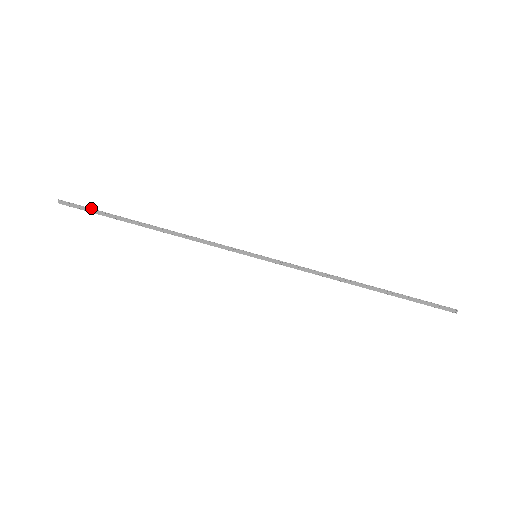
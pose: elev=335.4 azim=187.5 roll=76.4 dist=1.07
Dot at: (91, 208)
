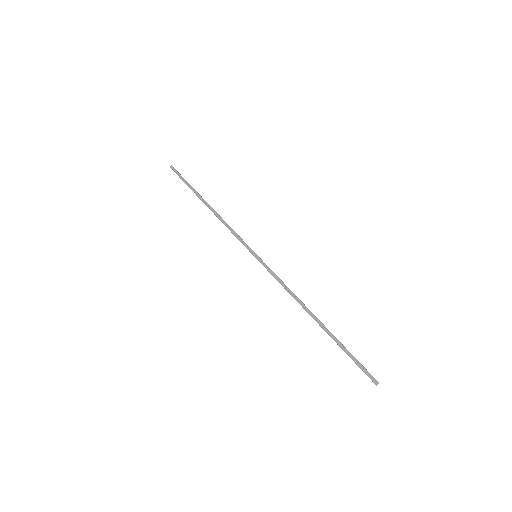
Dot at: occluded
